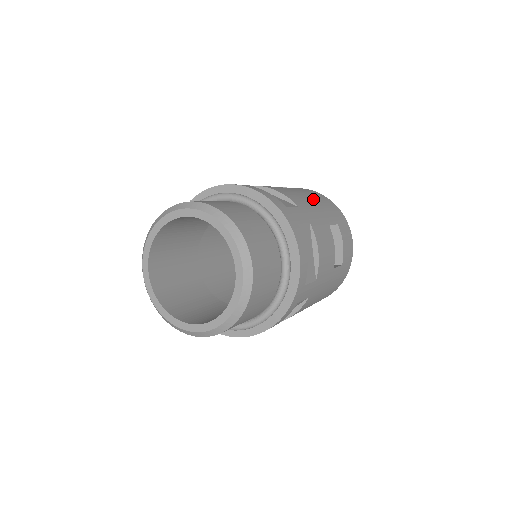
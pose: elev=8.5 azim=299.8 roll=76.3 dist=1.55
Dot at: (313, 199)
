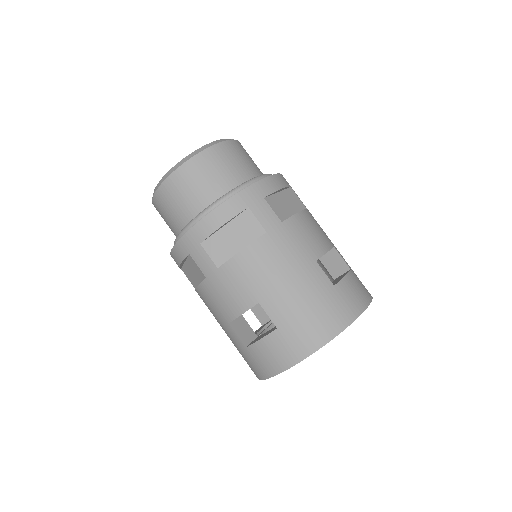
Dot at: occluded
